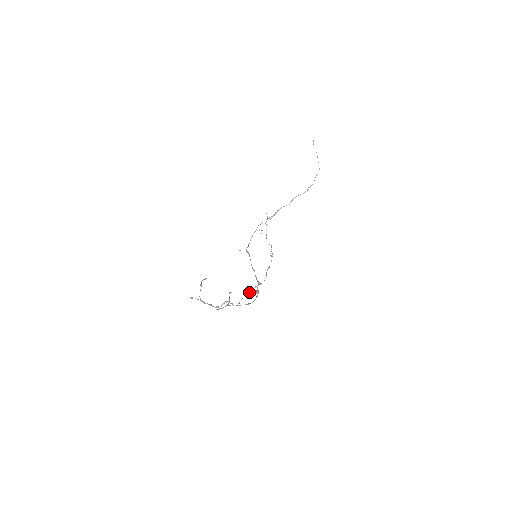
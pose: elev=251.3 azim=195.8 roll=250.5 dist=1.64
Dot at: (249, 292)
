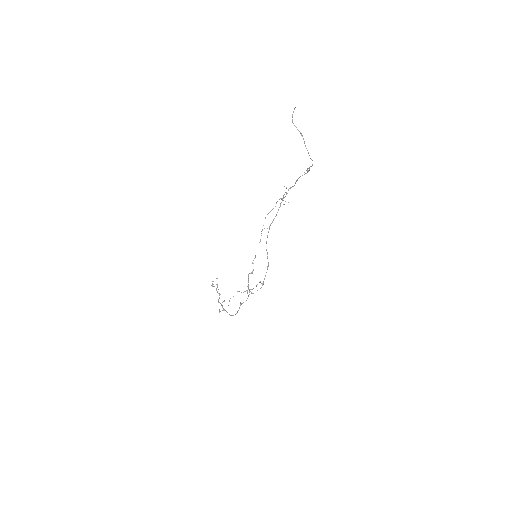
Dot at: (259, 282)
